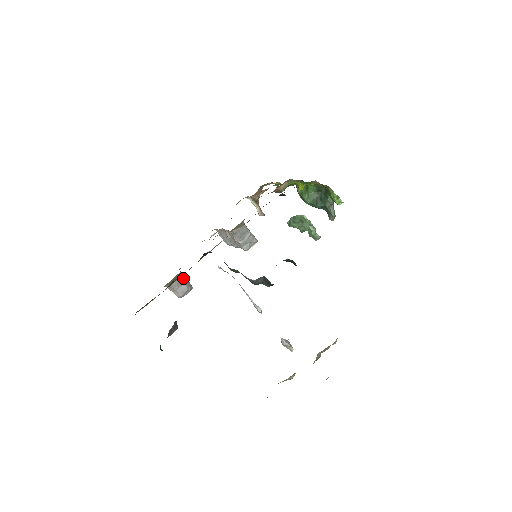
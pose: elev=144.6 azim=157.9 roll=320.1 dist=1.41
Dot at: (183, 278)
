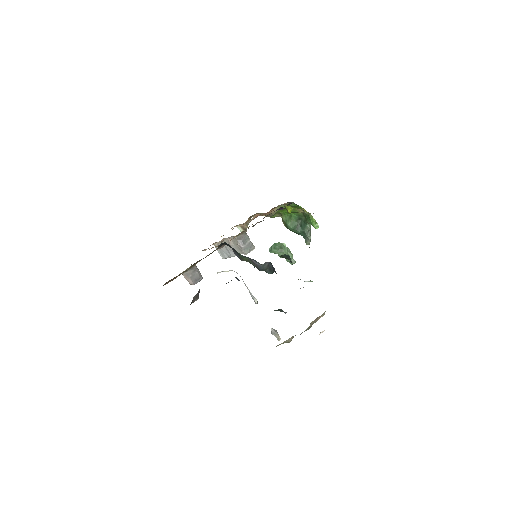
Dot at: (196, 269)
